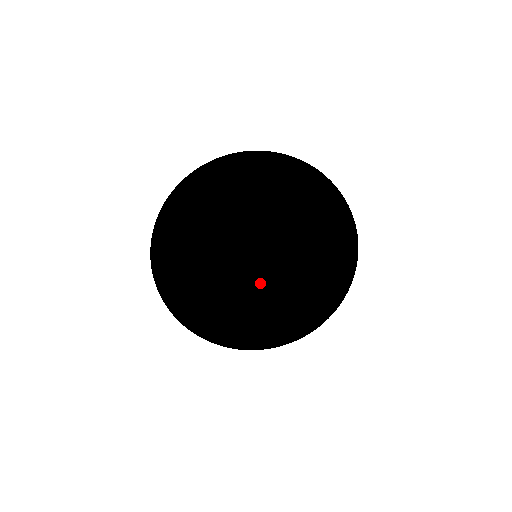
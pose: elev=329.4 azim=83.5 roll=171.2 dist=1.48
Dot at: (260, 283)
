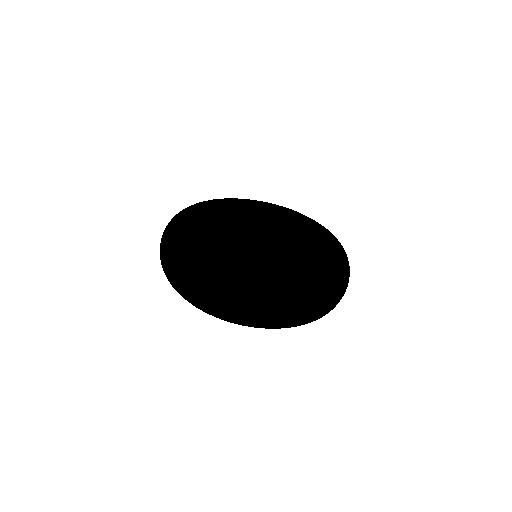
Dot at: (265, 240)
